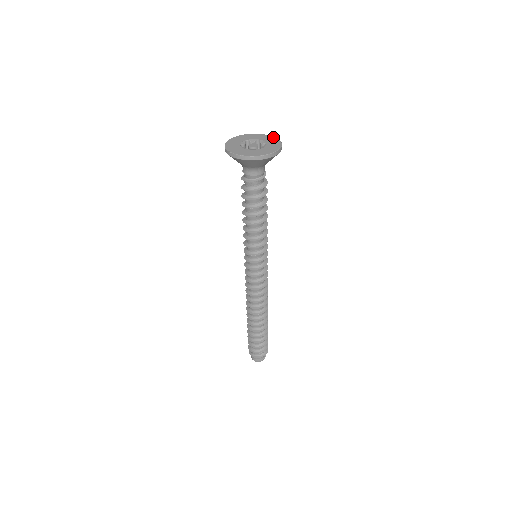
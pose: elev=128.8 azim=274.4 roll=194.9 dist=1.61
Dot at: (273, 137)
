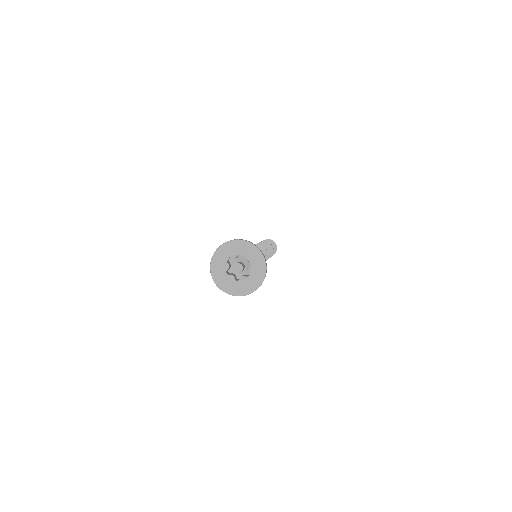
Dot at: (264, 268)
